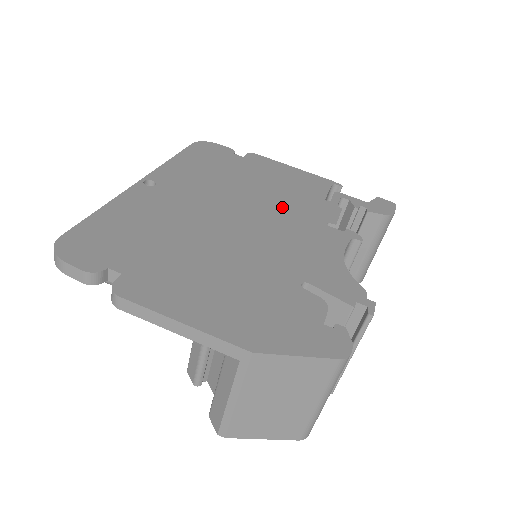
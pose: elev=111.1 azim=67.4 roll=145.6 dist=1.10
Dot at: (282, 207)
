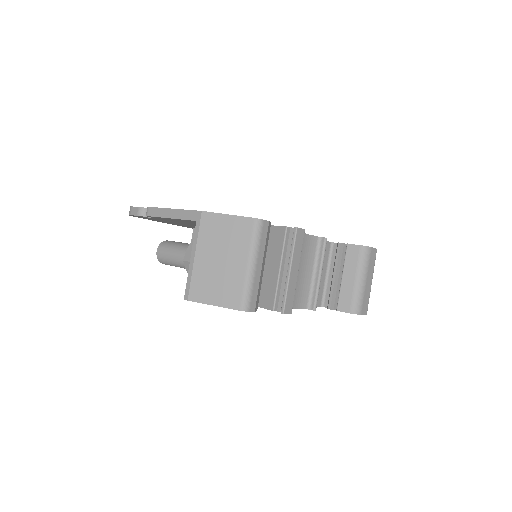
Dot at: occluded
